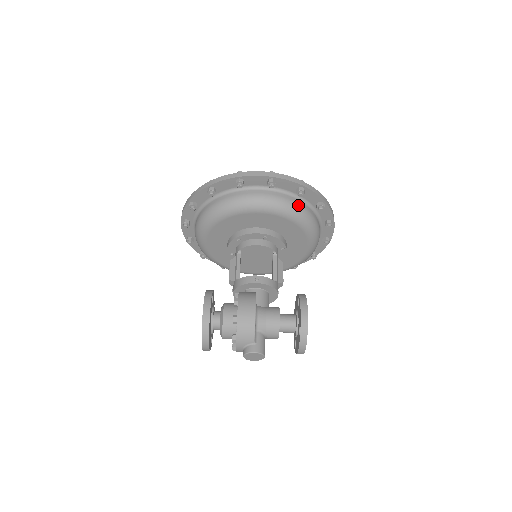
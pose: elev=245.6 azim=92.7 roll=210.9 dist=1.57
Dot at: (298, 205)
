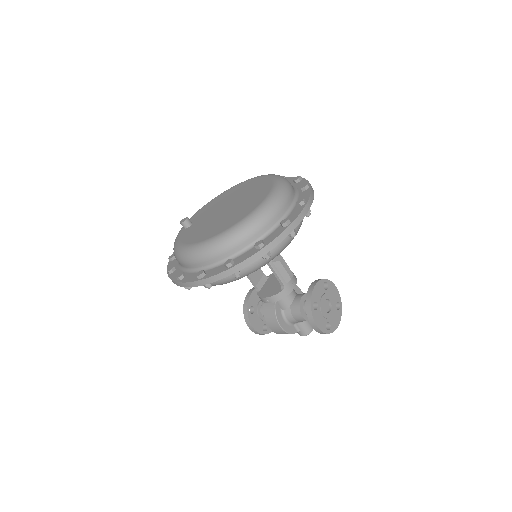
Dot at: (245, 270)
